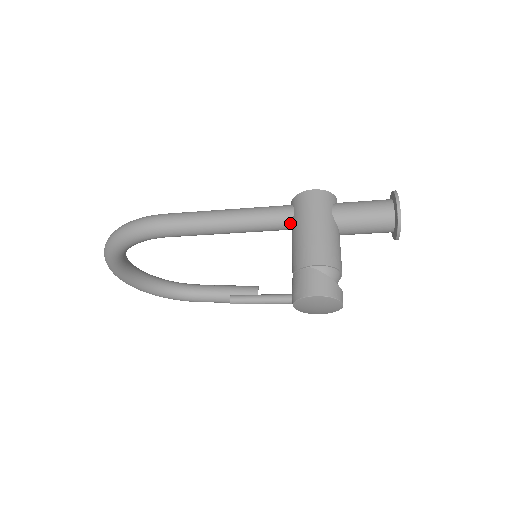
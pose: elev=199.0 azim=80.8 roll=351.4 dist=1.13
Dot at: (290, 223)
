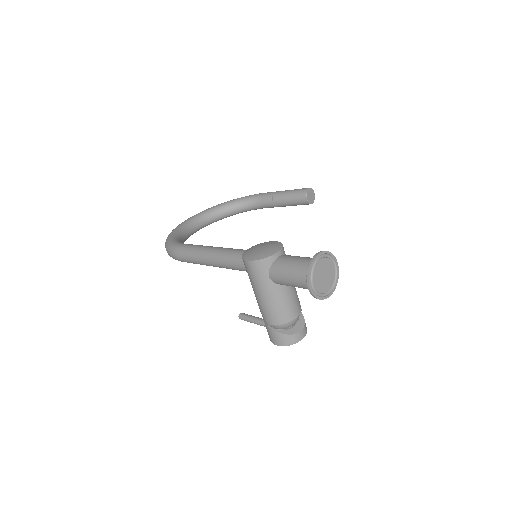
Dot at: occluded
